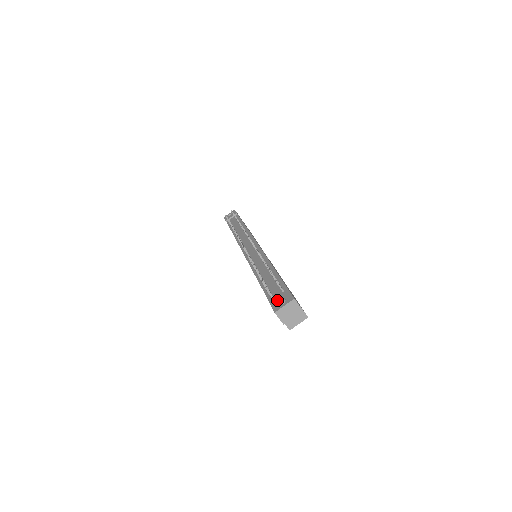
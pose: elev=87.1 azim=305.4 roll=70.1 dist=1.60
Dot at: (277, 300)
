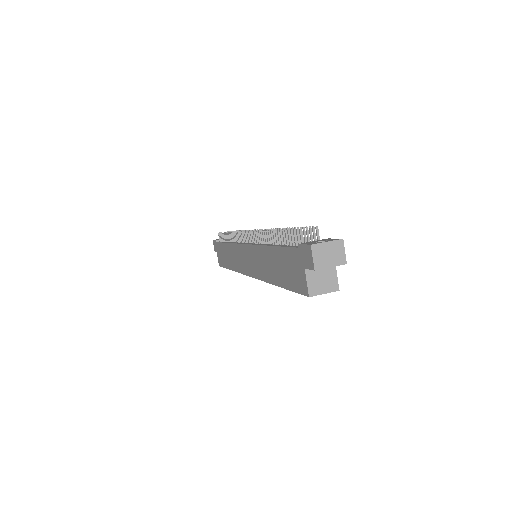
Dot at: (312, 241)
